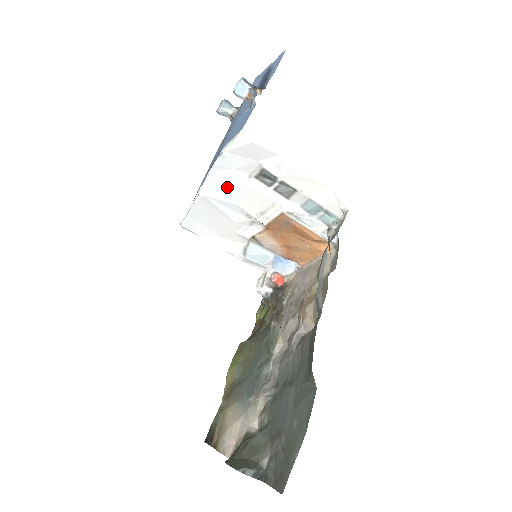
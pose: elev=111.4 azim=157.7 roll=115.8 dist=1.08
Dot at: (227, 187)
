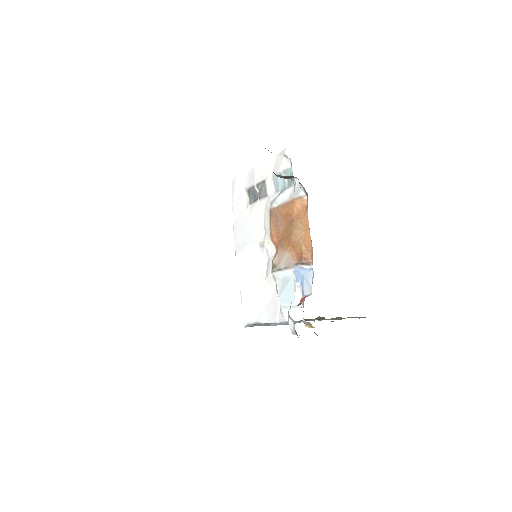
Dot at: (243, 232)
